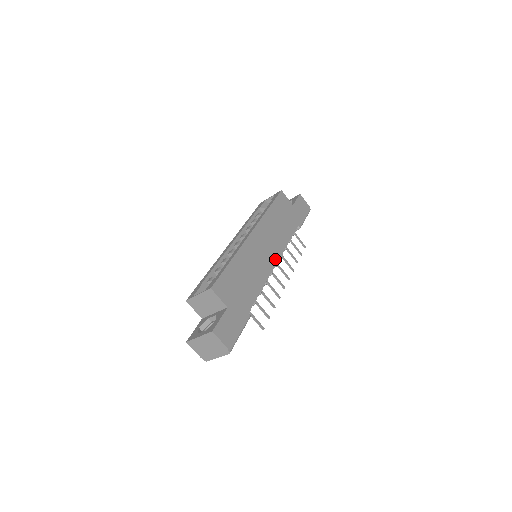
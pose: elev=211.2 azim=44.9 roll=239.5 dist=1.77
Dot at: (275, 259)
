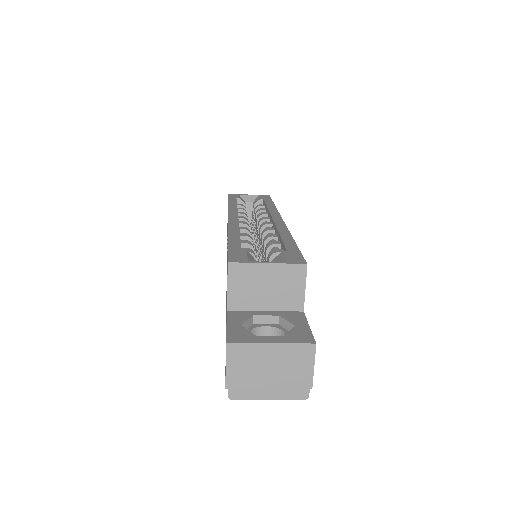
Dot at: occluded
